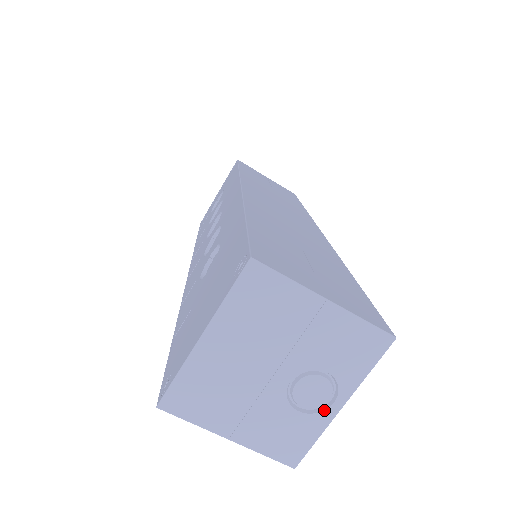
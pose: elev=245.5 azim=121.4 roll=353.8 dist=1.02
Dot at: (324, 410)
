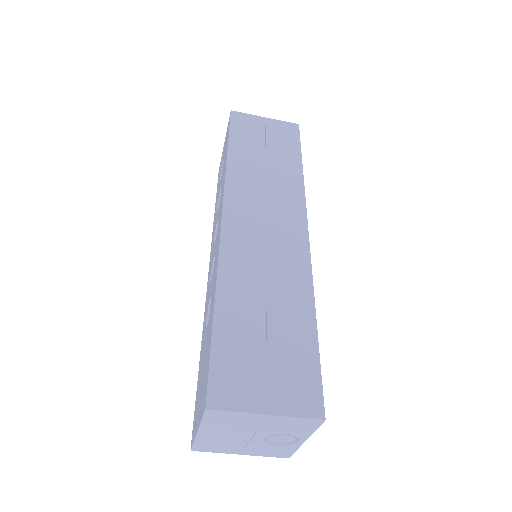
Dot at: (293, 443)
